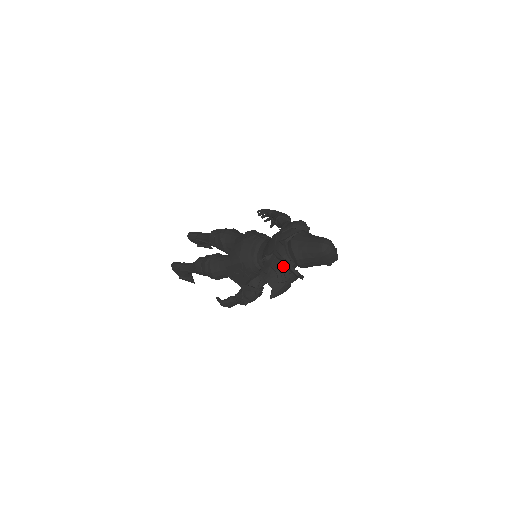
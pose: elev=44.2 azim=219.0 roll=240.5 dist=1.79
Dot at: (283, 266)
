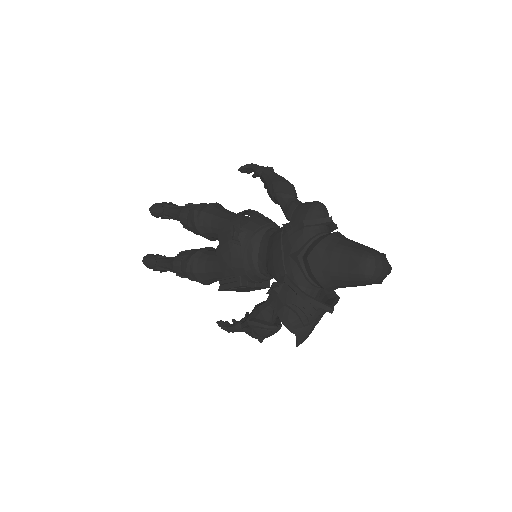
Dot at: (305, 303)
